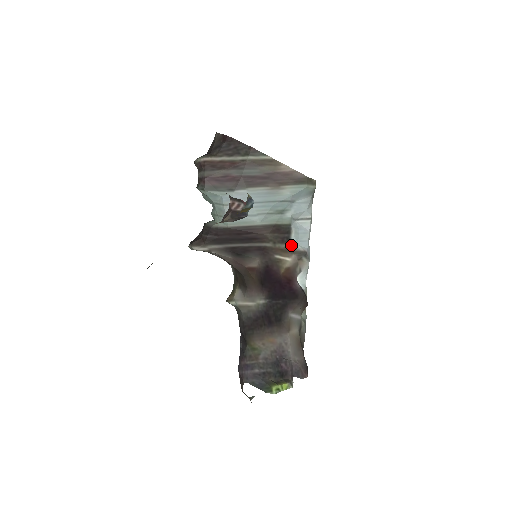
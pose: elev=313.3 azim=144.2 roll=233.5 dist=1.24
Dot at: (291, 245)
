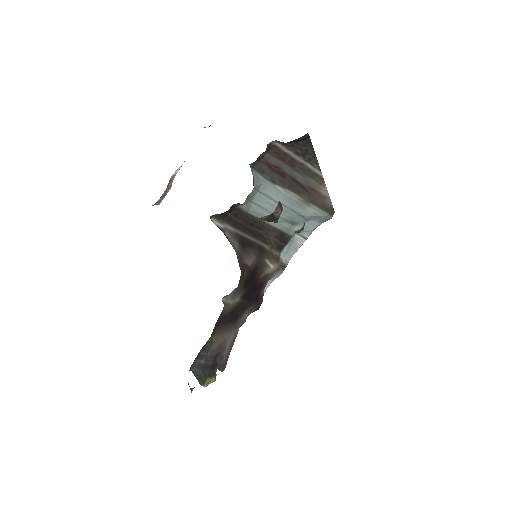
Dot at: (280, 254)
